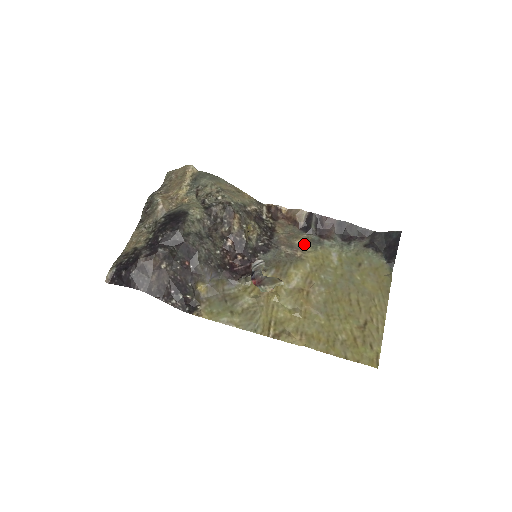
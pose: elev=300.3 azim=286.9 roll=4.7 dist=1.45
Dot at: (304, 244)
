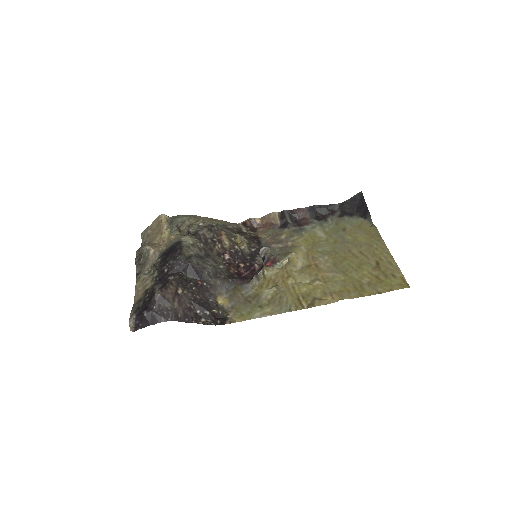
Dot at: (290, 236)
